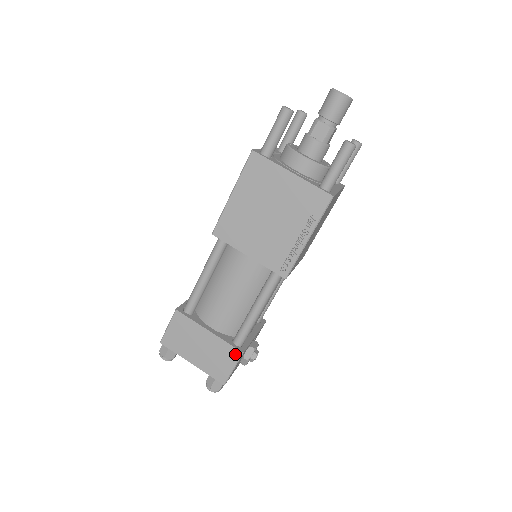
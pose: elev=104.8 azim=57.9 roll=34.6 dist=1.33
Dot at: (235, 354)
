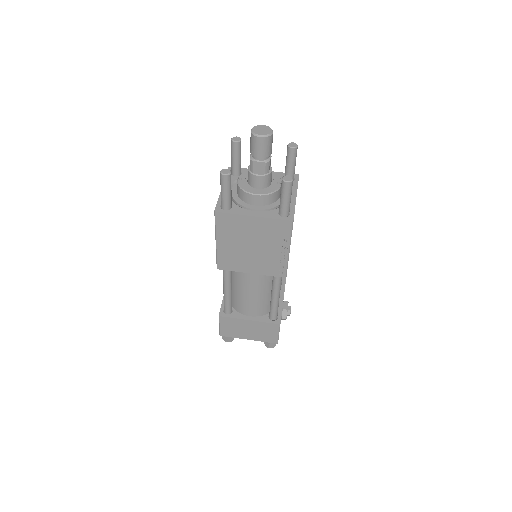
Dot at: (275, 327)
